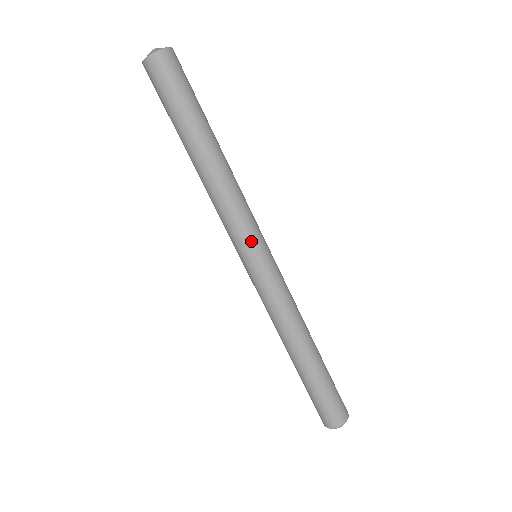
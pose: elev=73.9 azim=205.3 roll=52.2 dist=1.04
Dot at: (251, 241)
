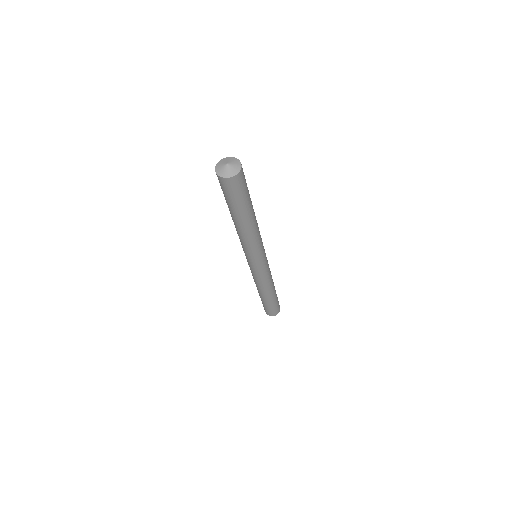
Dot at: (260, 256)
